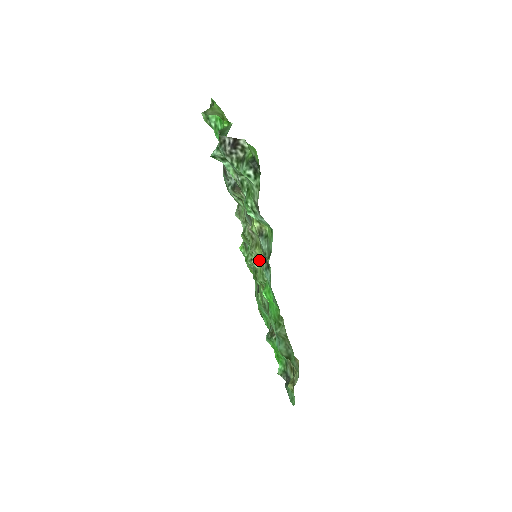
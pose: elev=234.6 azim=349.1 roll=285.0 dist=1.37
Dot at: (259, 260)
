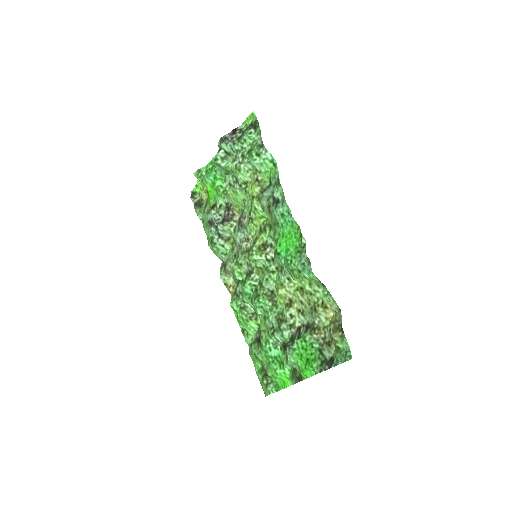
Dot at: (261, 251)
